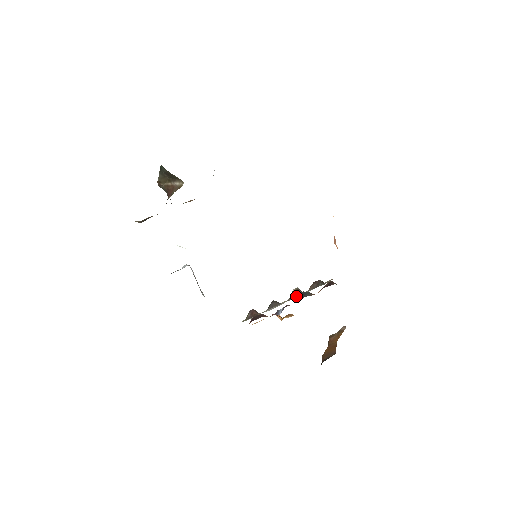
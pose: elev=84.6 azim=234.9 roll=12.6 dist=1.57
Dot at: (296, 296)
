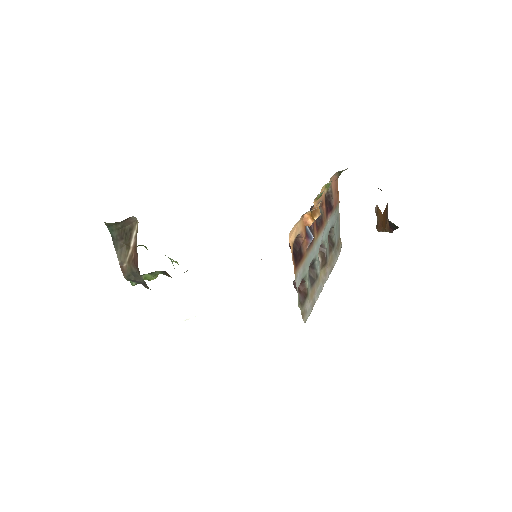
Dot at: (323, 257)
